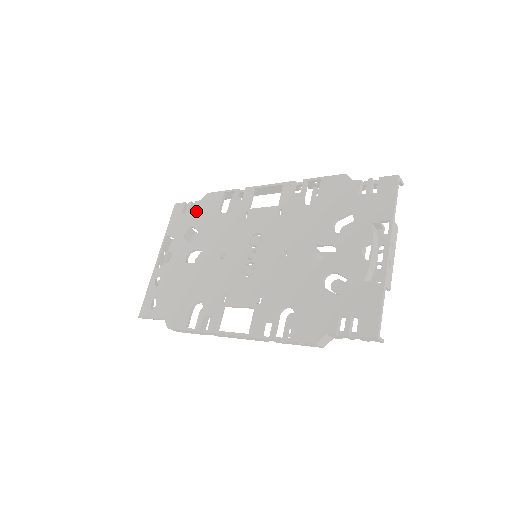
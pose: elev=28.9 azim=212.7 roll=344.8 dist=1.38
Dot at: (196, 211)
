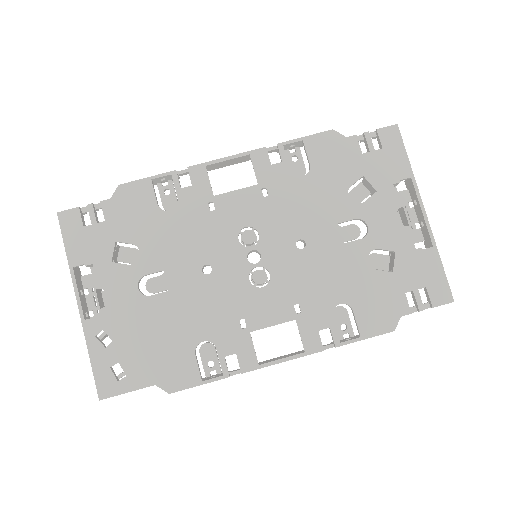
Dot at: (113, 217)
